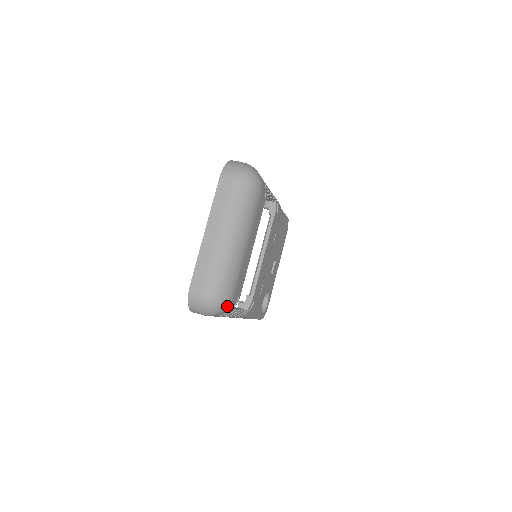
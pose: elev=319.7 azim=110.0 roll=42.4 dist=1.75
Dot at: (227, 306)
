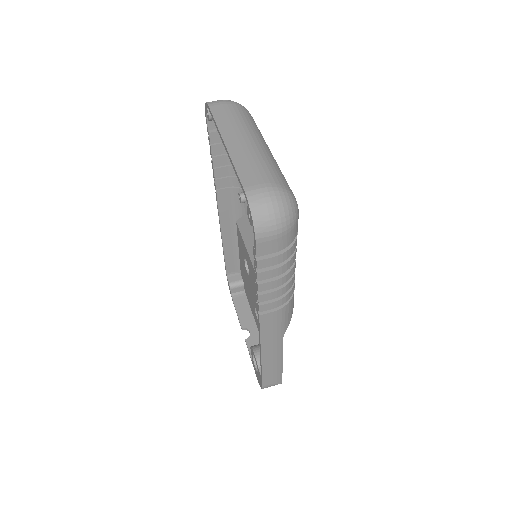
Dot at: (297, 213)
